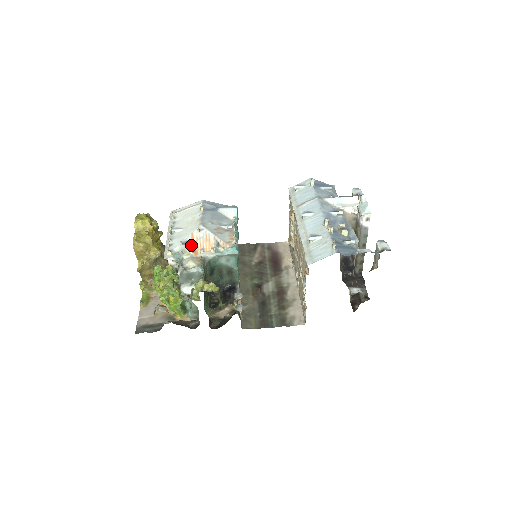
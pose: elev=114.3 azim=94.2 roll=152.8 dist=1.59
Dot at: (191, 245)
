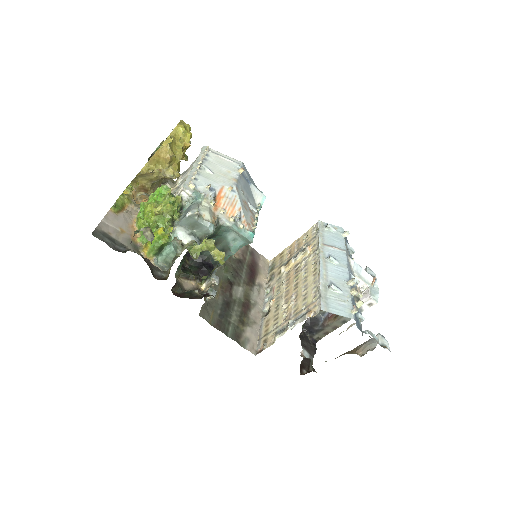
Dot at: (216, 196)
